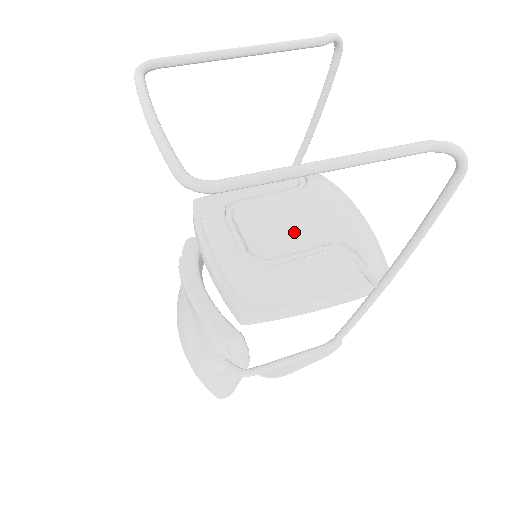
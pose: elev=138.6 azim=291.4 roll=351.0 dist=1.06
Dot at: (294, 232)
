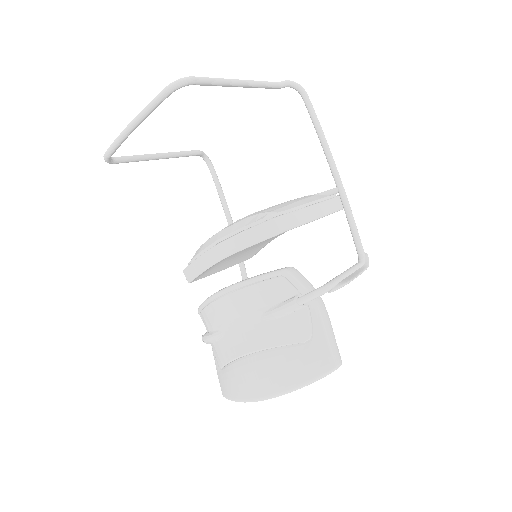
Dot at: occluded
